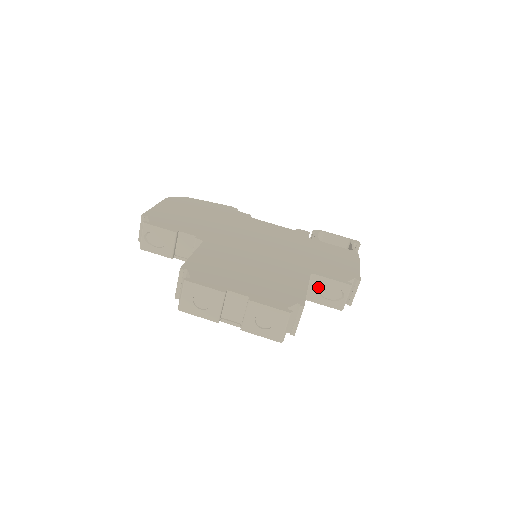
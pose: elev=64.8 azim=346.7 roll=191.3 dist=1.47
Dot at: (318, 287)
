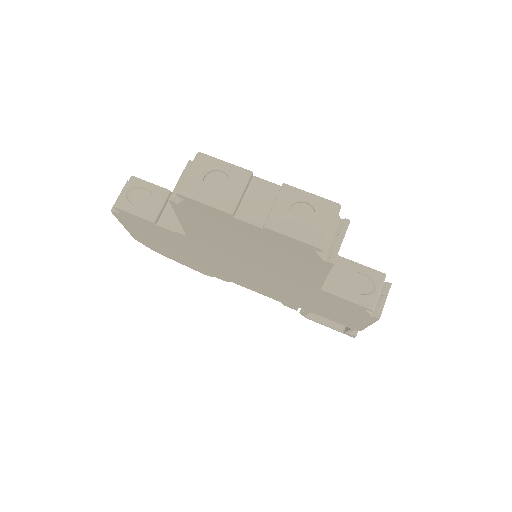
Dot at: (342, 274)
